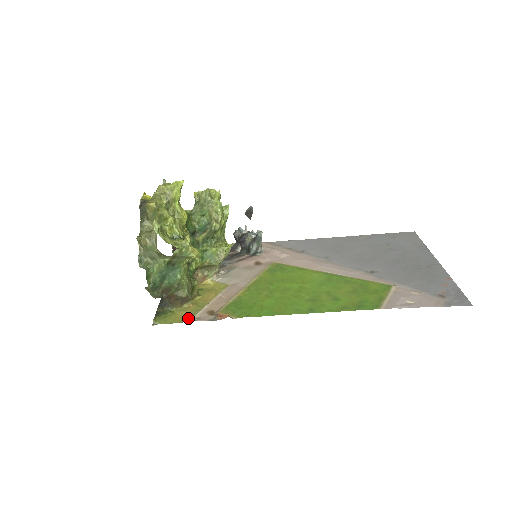
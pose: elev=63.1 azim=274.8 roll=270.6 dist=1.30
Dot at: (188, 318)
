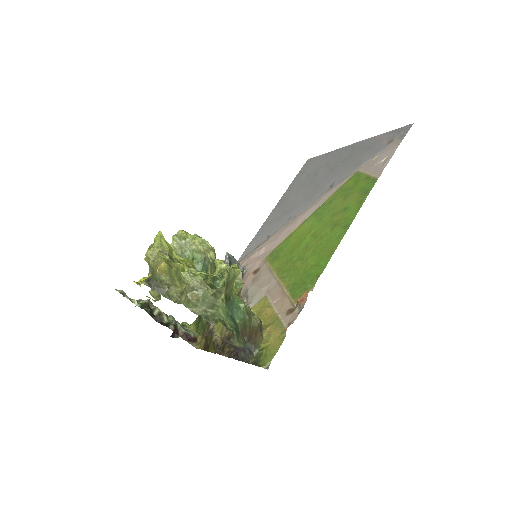
Dot at: (283, 332)
